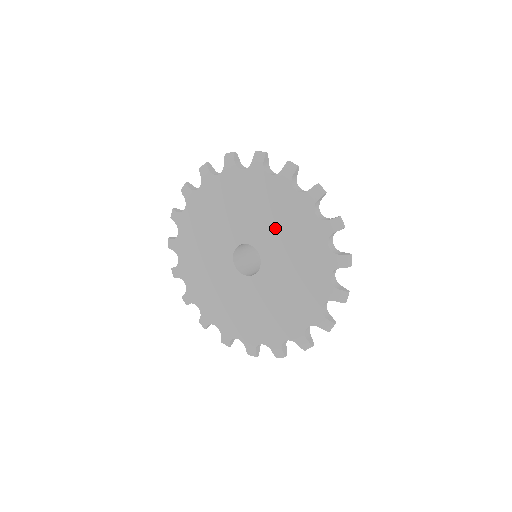
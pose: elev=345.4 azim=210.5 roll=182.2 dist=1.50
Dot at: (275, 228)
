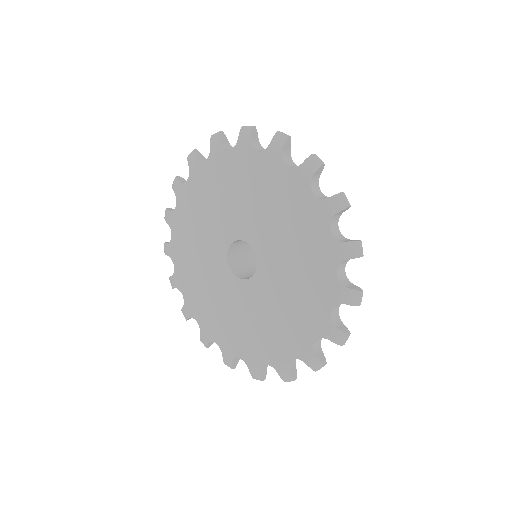
Dot at: (280, 233)
